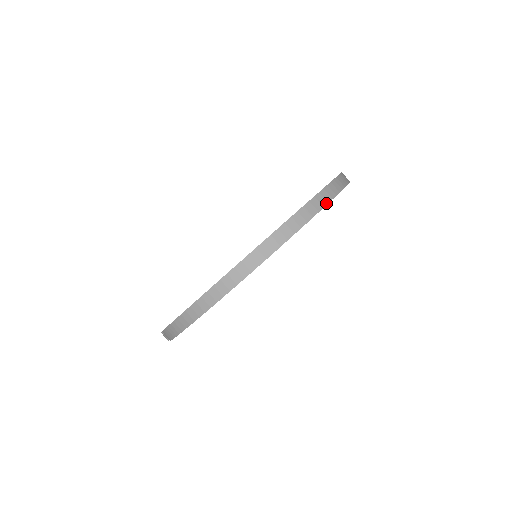
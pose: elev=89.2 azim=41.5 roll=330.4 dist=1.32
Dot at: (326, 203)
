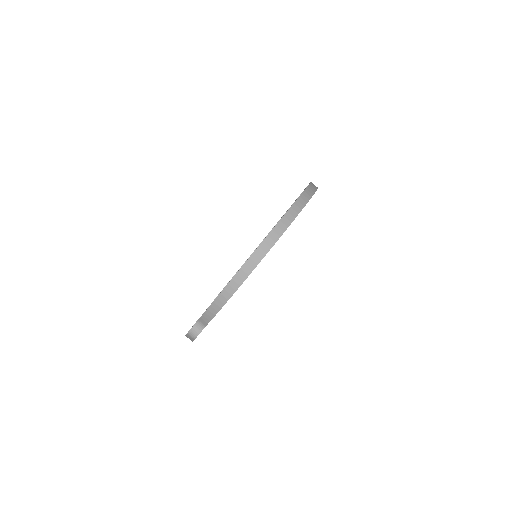
Dot at: (317, 188)
